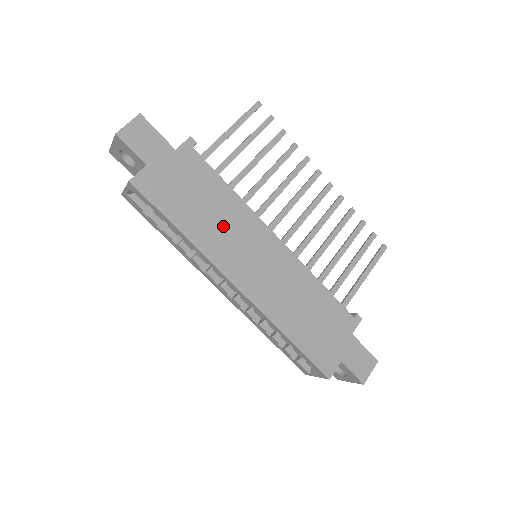
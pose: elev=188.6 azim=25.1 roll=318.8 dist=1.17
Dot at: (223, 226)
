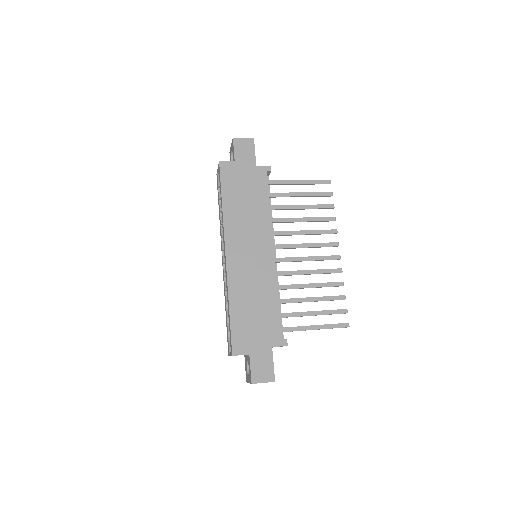
Dot at: (247, 219)
